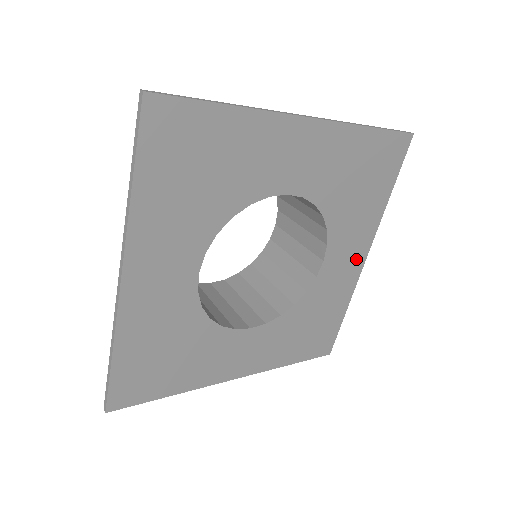
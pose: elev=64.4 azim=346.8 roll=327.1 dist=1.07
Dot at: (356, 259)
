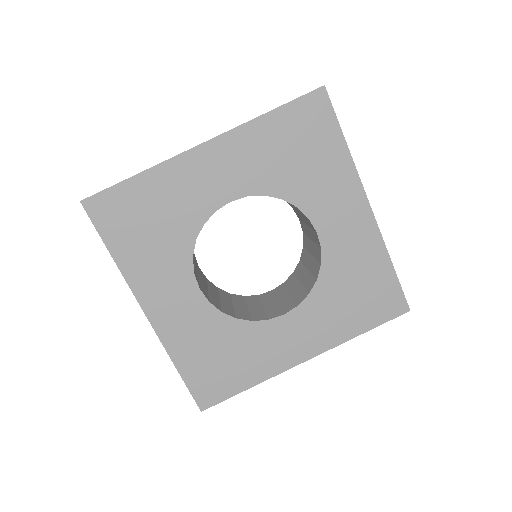
Dot at: (299, 350)
